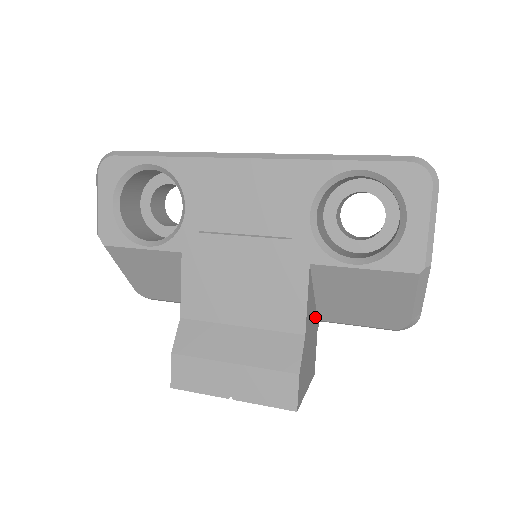
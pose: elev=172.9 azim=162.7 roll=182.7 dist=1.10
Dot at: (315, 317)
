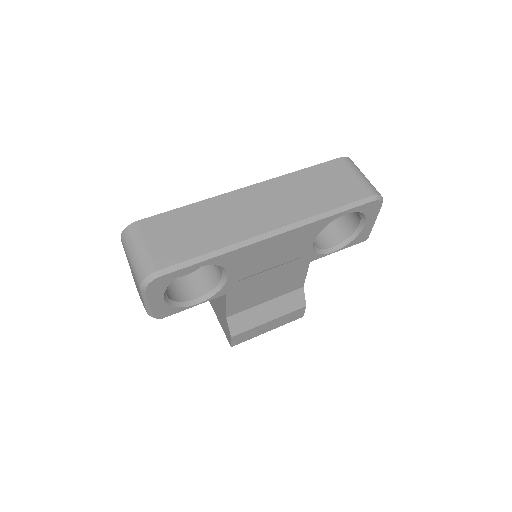
Dot at: occluded
